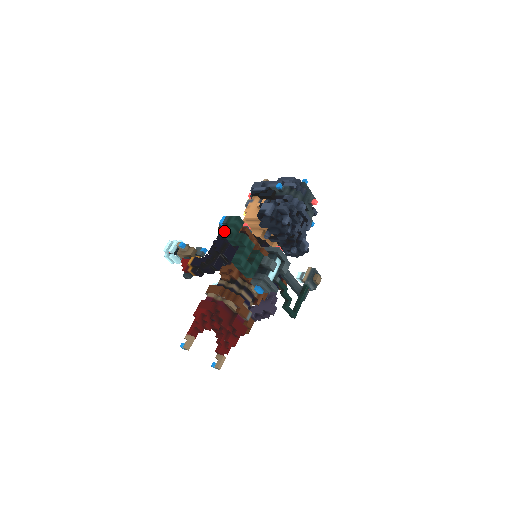
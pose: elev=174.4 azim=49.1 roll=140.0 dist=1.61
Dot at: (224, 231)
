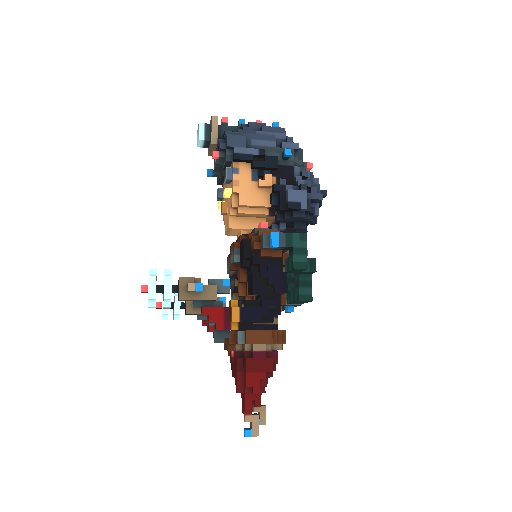
Dot at: (294, 262)
